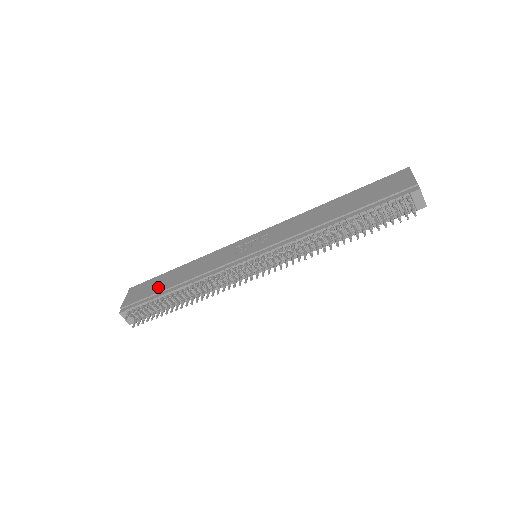
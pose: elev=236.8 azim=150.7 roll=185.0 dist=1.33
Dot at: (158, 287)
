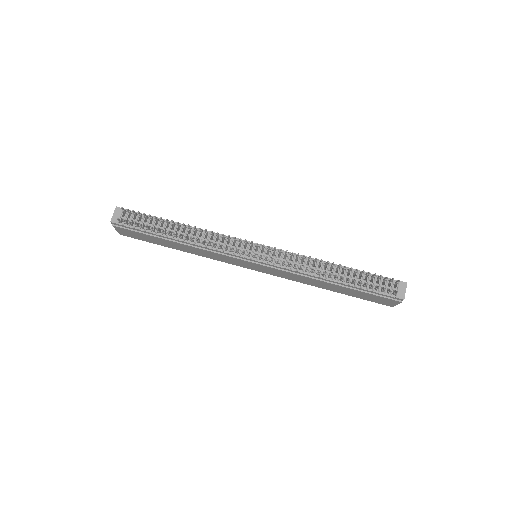
Dot at: occluded
